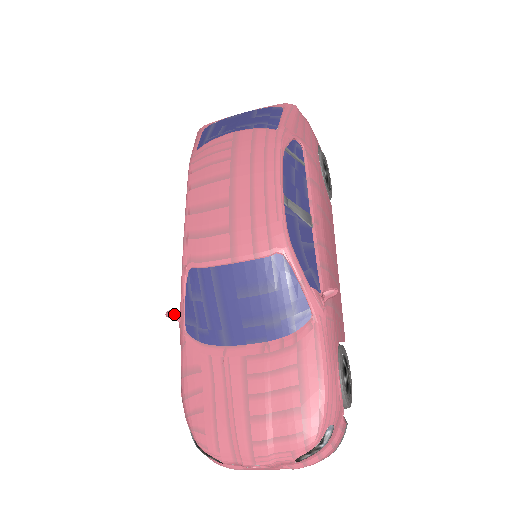
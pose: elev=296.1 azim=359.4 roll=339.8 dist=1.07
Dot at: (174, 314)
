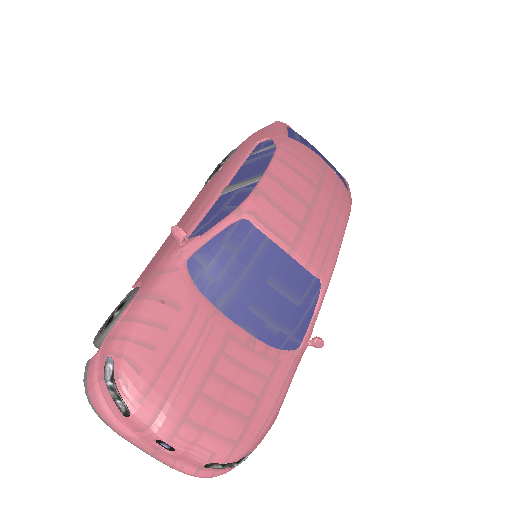
Dot at: (186, 235)
